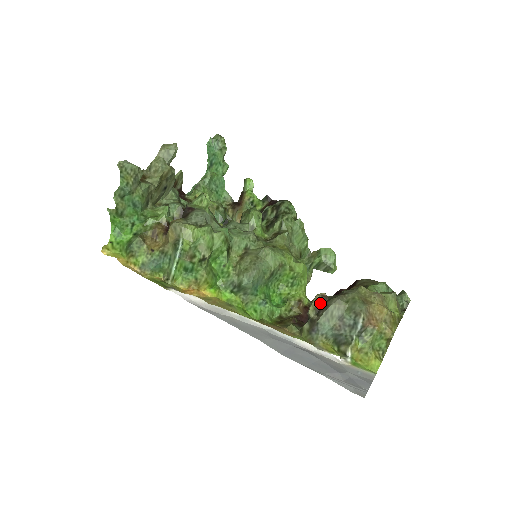
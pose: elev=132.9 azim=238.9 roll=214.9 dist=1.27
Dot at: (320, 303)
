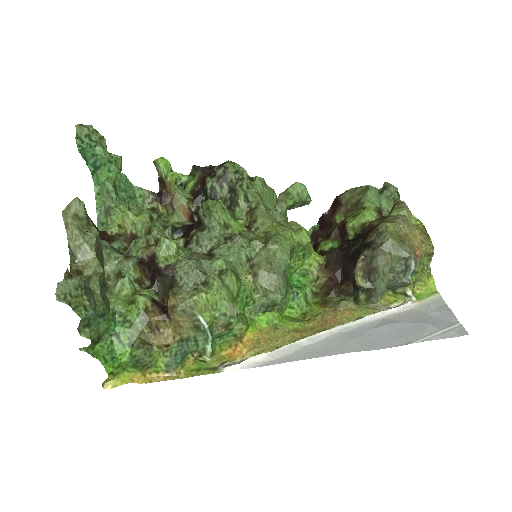
Dot at: (365, 269)
